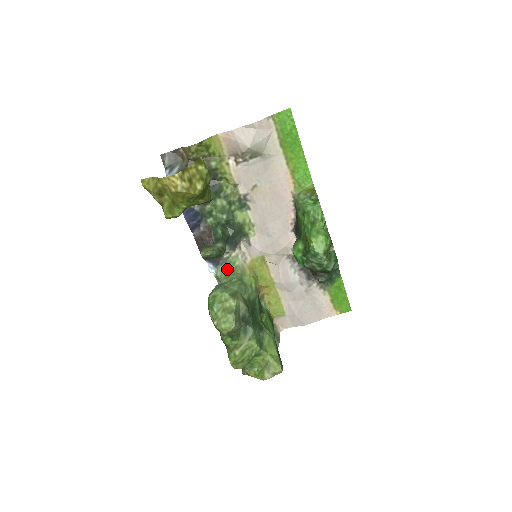
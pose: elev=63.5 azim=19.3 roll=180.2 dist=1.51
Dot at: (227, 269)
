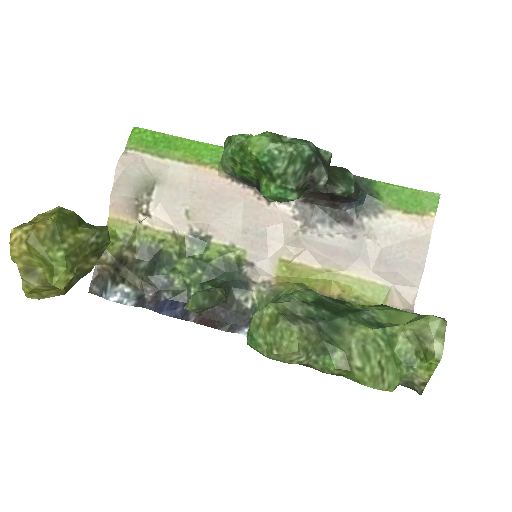
Dot at: occluded
